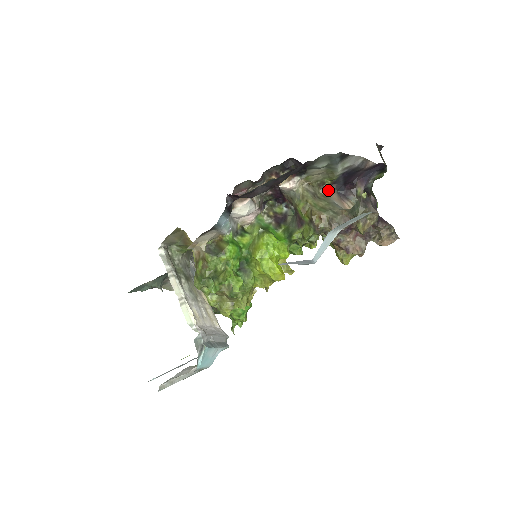
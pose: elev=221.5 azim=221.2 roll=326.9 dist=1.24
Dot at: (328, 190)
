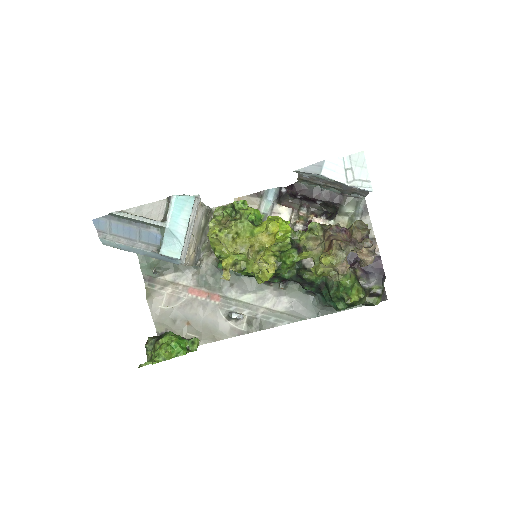
Dot at: occluded
